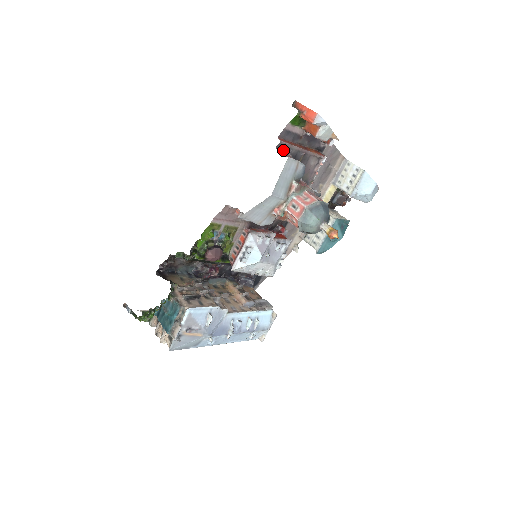
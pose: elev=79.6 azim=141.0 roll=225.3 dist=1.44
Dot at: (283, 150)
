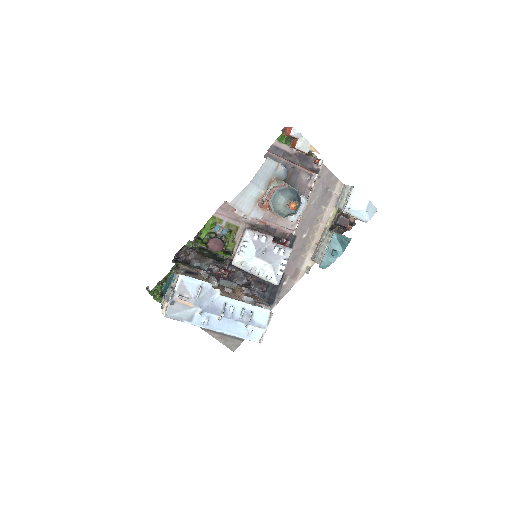
Dot at: occluded
